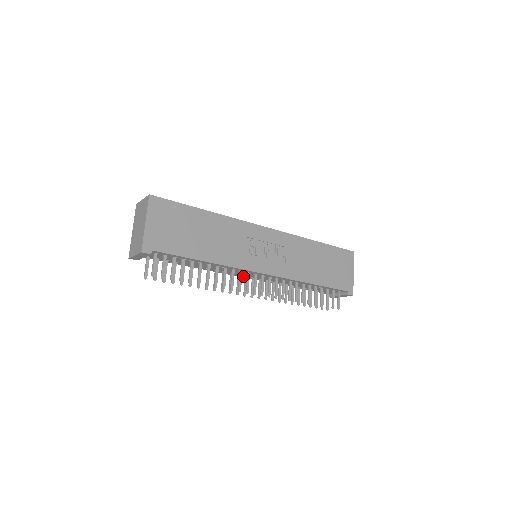
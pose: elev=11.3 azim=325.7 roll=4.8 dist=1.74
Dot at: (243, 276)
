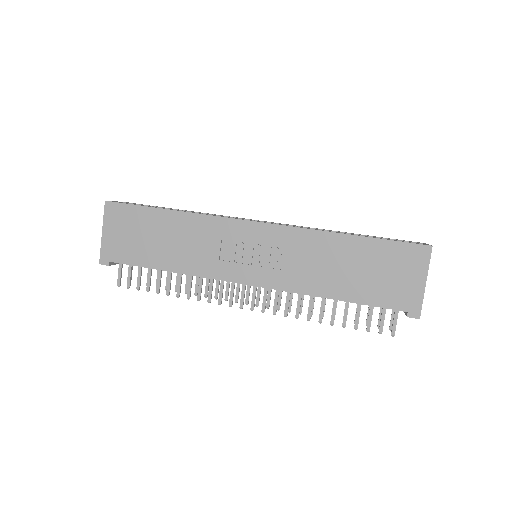
Dot at: occluded
